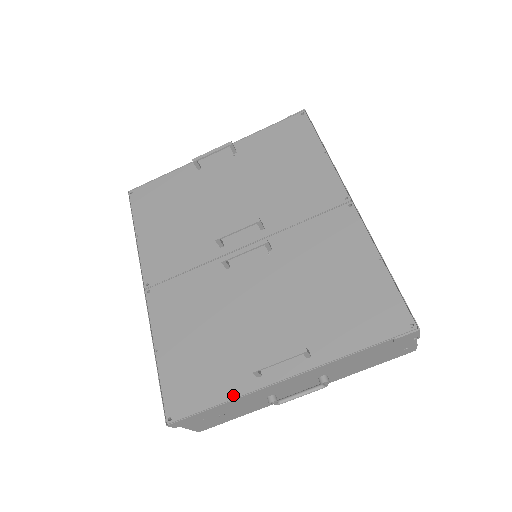
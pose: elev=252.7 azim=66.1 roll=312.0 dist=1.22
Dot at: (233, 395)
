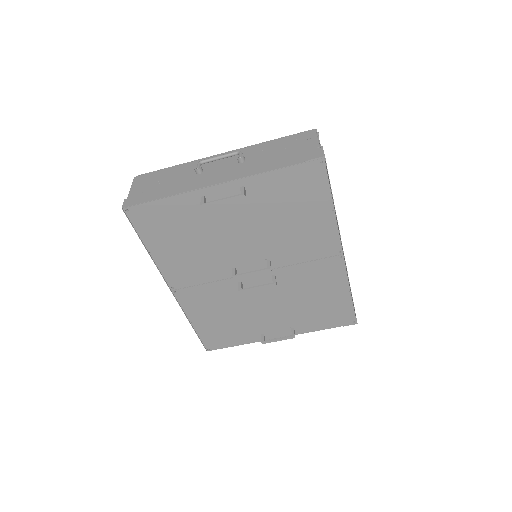
Dot at: (247, 342)
